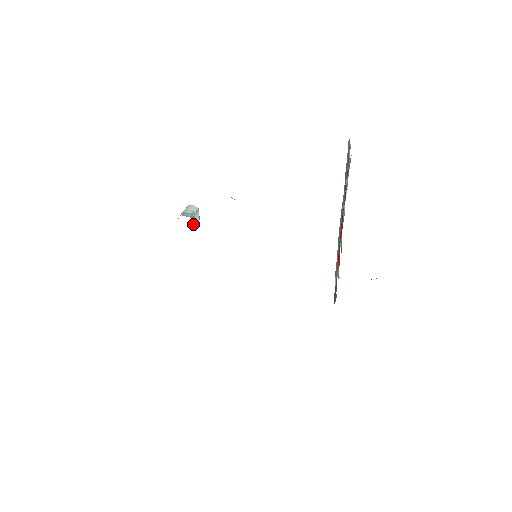
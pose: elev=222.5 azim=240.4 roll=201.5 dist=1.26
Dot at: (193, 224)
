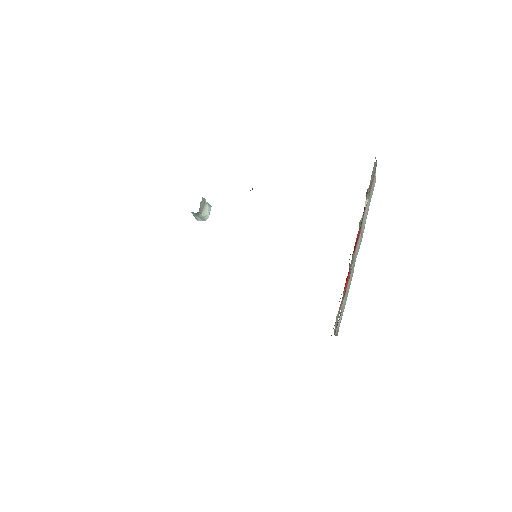
Dot at: (202, 210)
